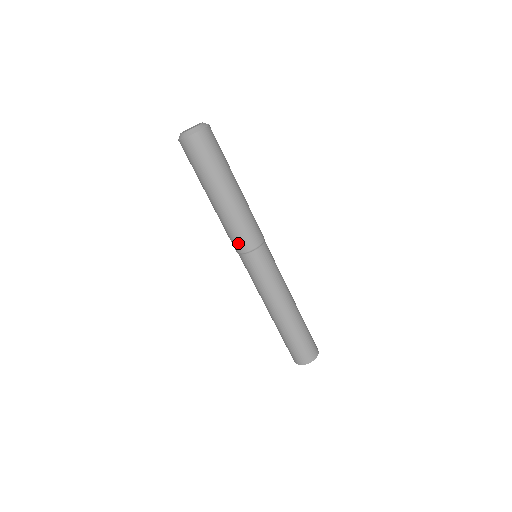
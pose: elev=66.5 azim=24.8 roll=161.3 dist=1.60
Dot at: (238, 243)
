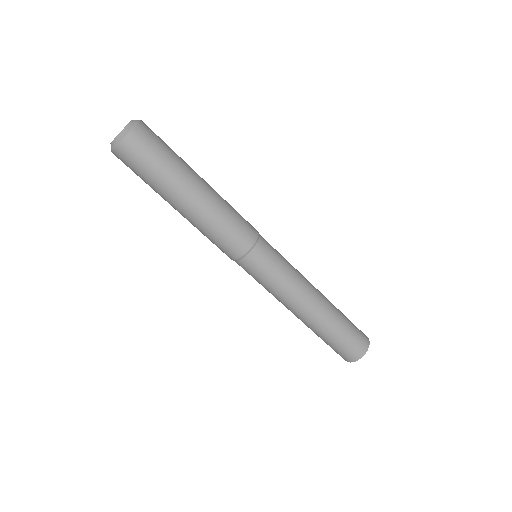
Dot at: (221, 250)
